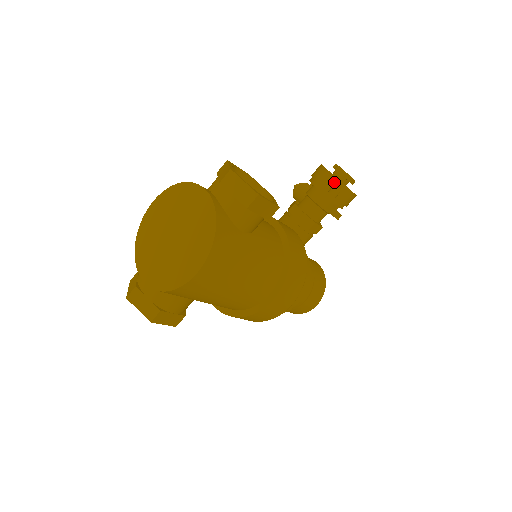
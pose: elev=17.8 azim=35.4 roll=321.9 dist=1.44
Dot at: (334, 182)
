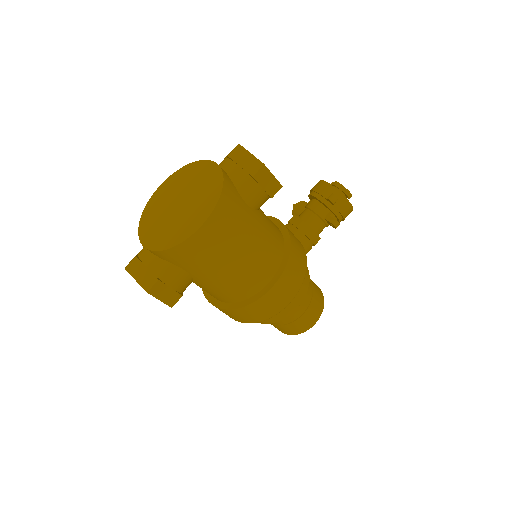
Dot at: (332, 191)
